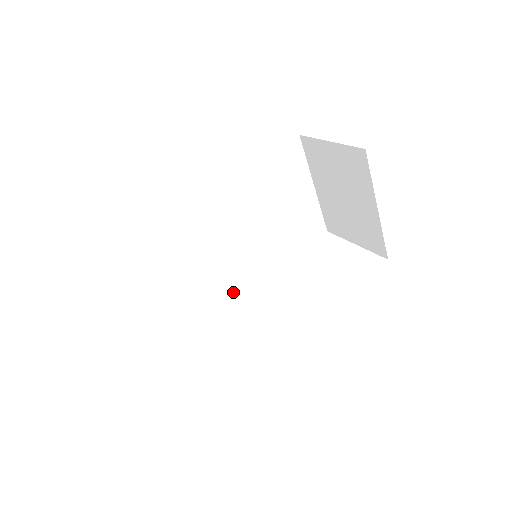
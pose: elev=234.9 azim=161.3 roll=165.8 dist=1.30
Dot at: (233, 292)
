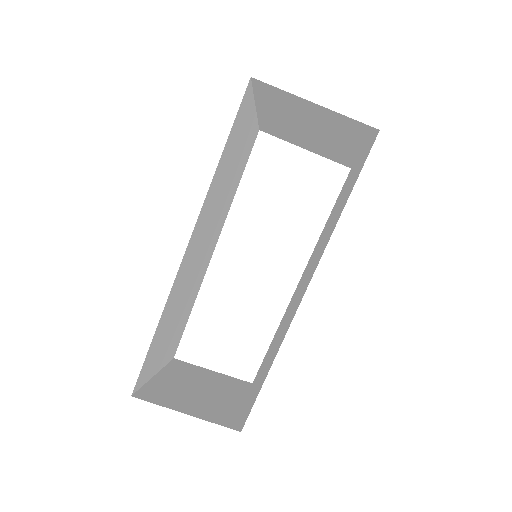
Dot at: (208, 262)
